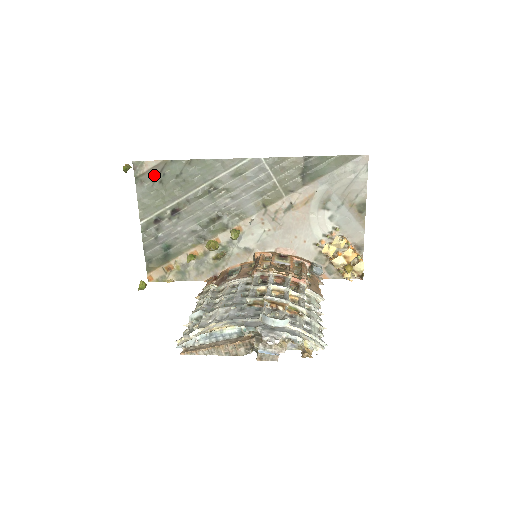
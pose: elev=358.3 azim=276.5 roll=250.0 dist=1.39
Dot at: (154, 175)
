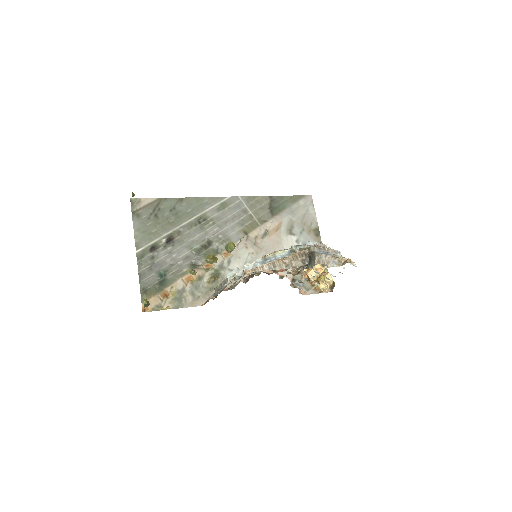
Dot at: (150, 210)
